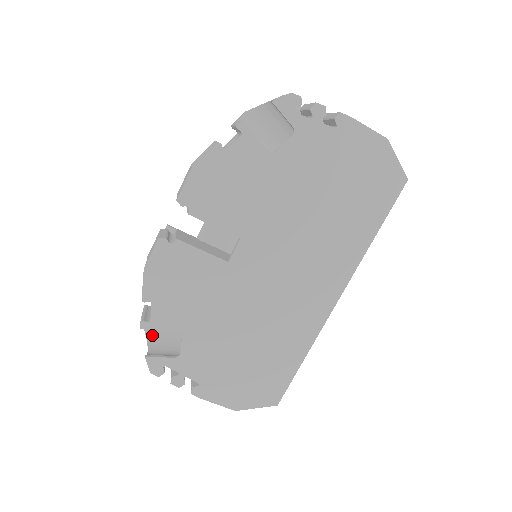
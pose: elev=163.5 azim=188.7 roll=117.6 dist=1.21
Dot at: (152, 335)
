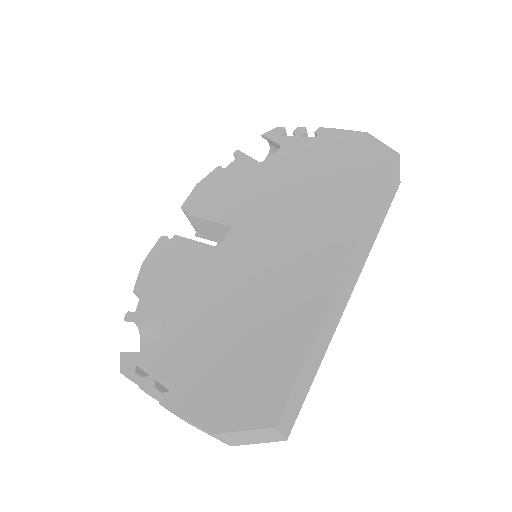
Dot at: occluded
